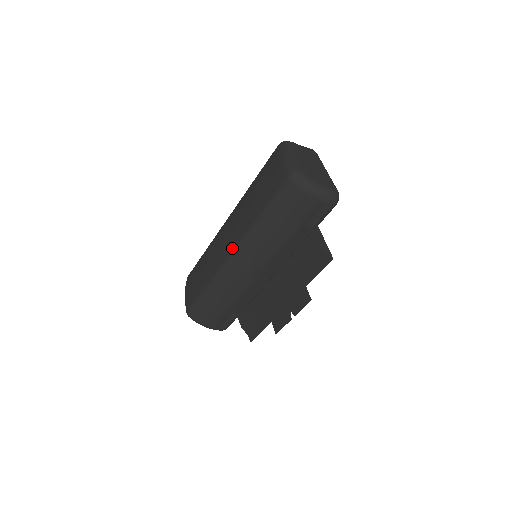
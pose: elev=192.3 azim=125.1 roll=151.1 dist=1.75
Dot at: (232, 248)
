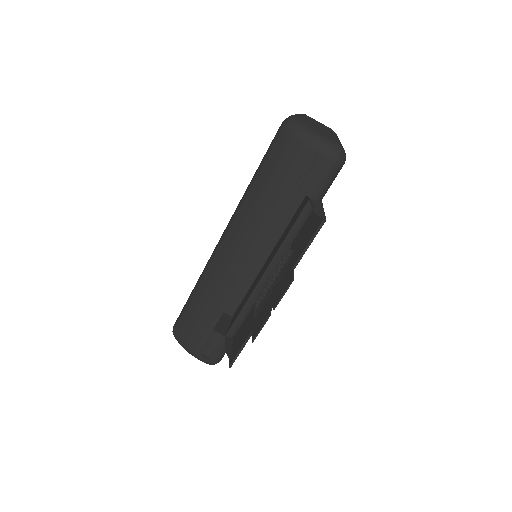
Dot at: (223, 232)
